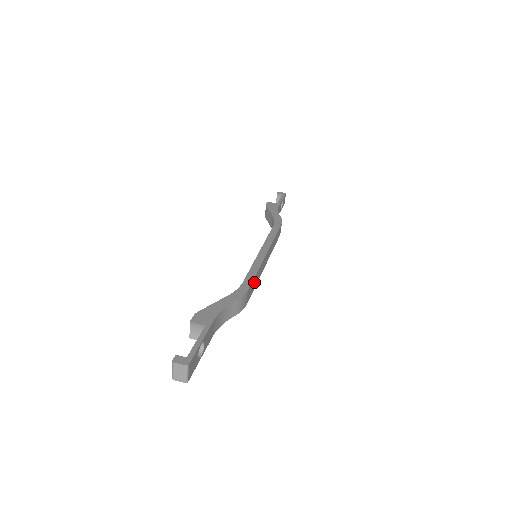
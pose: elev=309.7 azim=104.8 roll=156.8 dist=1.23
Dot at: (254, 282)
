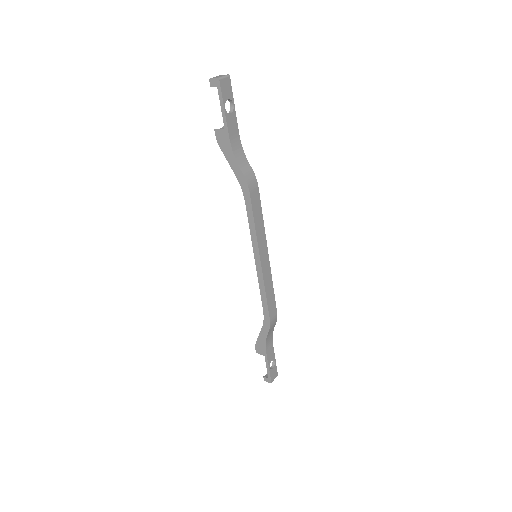
Dot at: (258, 212)
